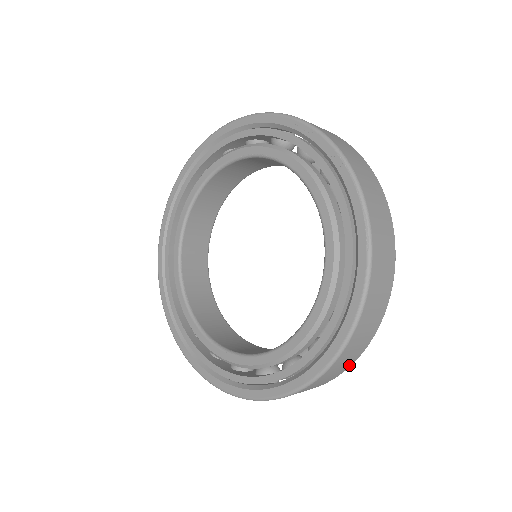
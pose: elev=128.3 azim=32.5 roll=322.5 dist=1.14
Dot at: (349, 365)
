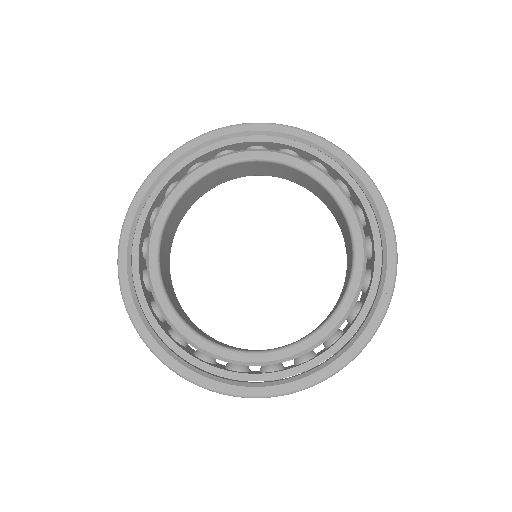
Dot at: occluded
